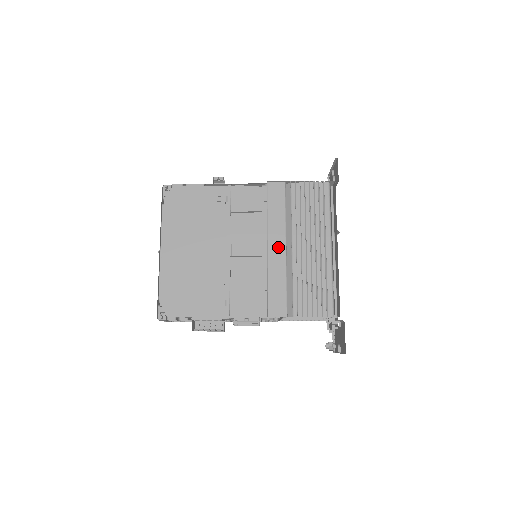
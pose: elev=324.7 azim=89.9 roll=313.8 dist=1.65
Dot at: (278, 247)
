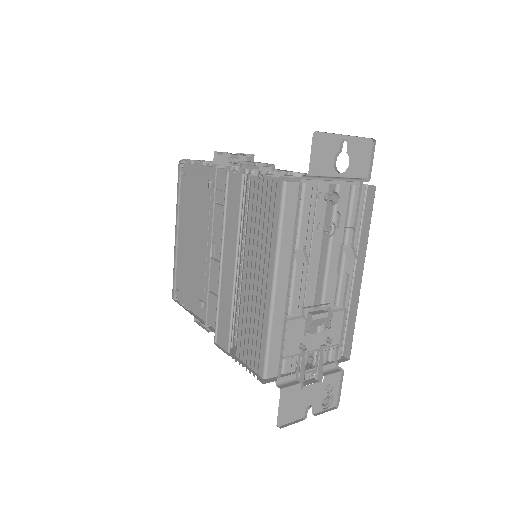
Dot at: (229, 265)
